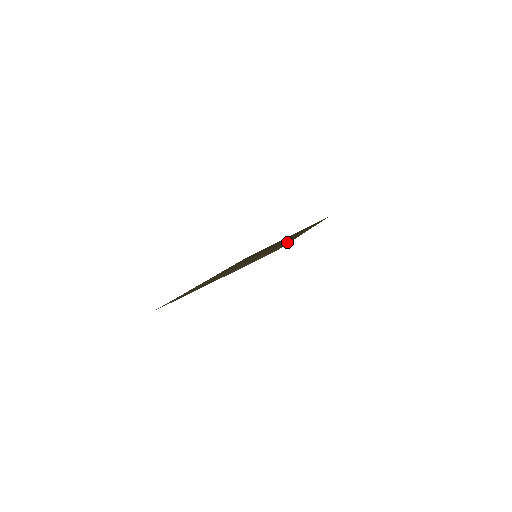
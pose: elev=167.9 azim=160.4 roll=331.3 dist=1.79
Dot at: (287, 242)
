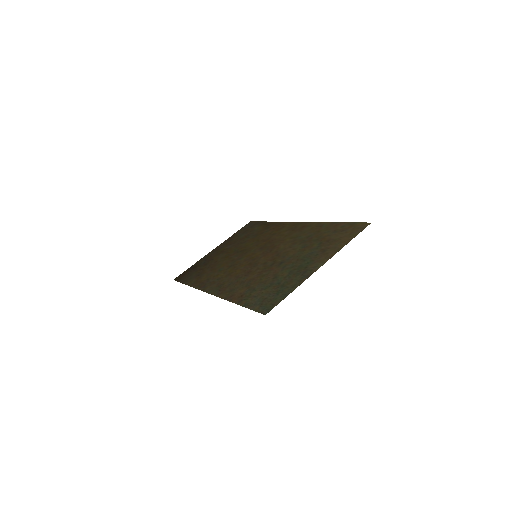
Dot at: (324, 226)
